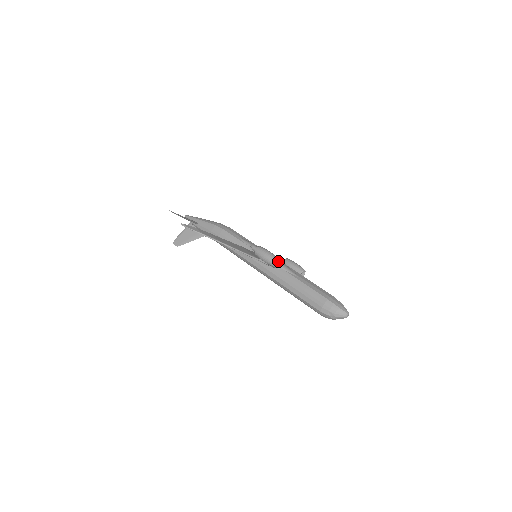
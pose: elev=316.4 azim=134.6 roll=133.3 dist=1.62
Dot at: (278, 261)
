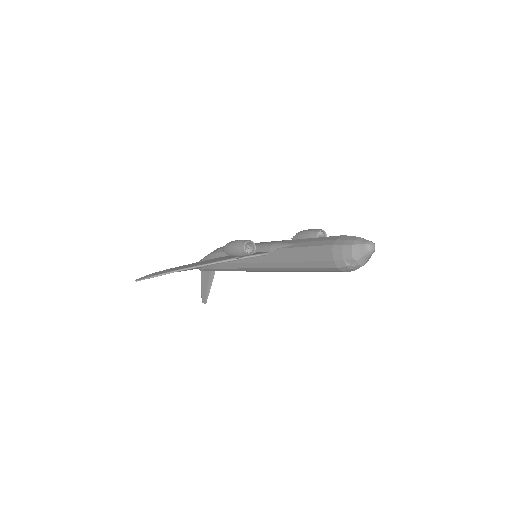
Dot at: (251, 244)
